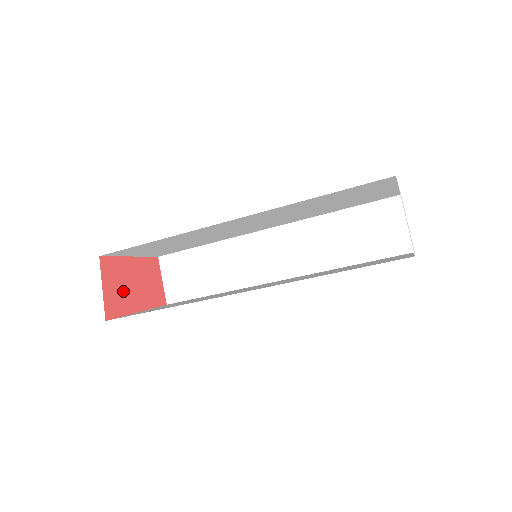
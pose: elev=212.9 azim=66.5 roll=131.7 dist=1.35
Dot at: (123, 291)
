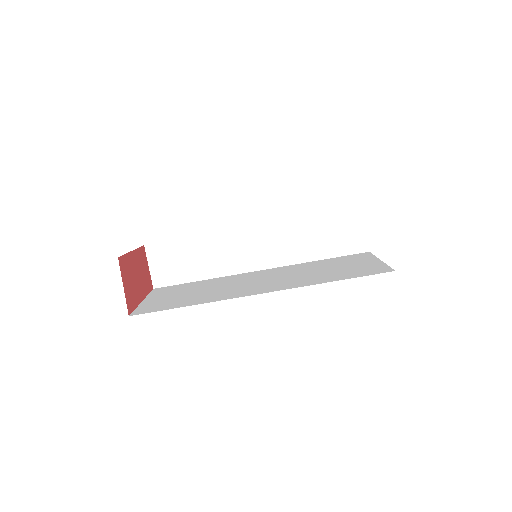
Dot at: (133, 285)
